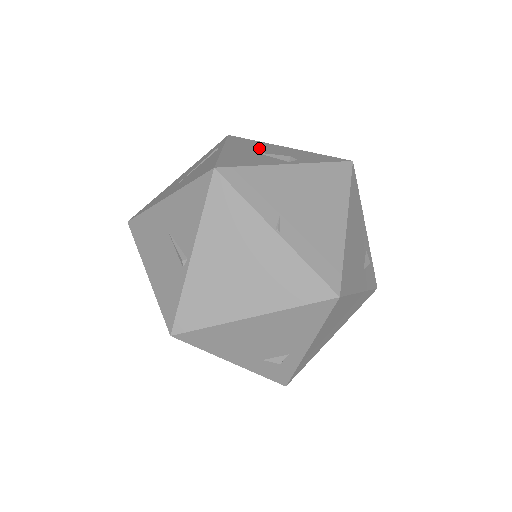
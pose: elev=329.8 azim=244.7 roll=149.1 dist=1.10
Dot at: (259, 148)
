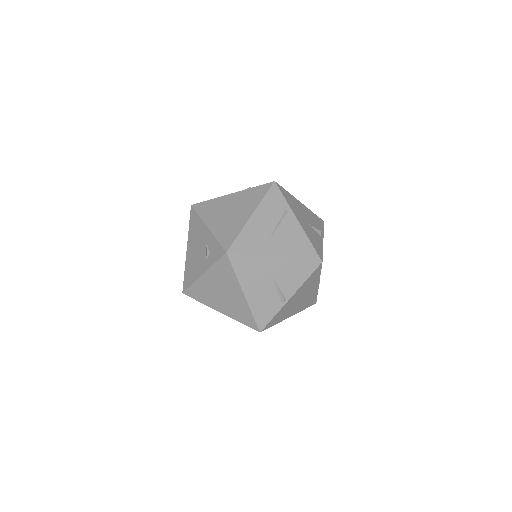
Dot at: (301, 212)
